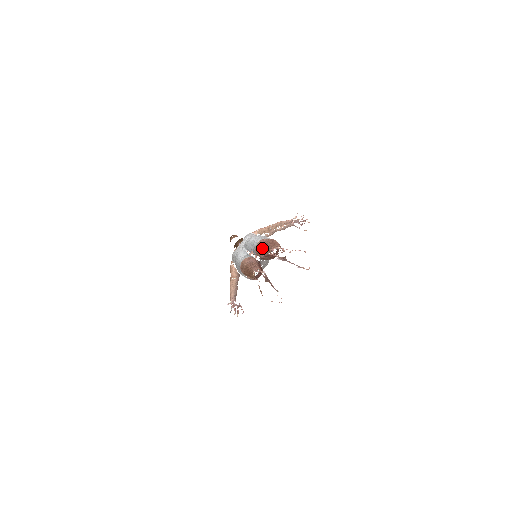
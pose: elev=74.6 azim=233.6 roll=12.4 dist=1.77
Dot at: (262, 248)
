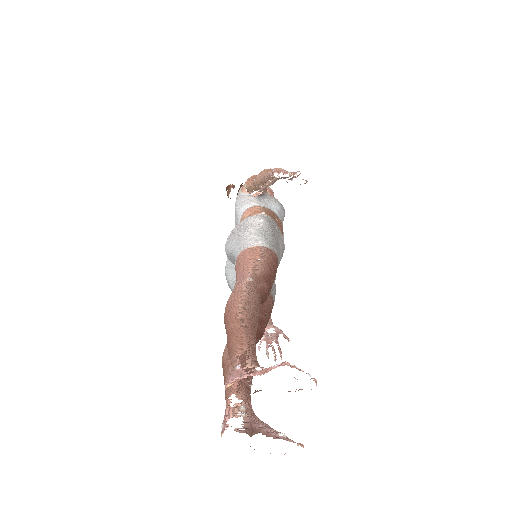
Dot at: occluded
